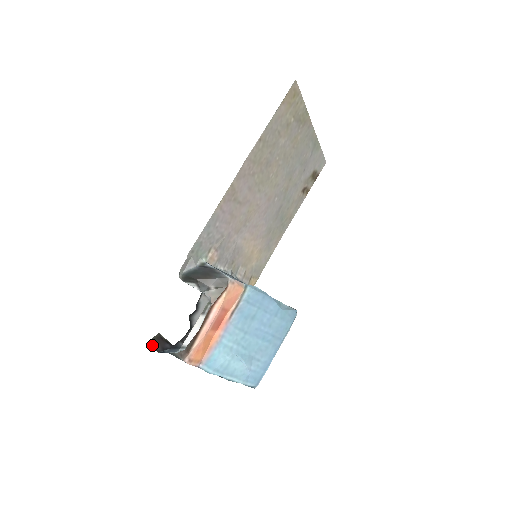
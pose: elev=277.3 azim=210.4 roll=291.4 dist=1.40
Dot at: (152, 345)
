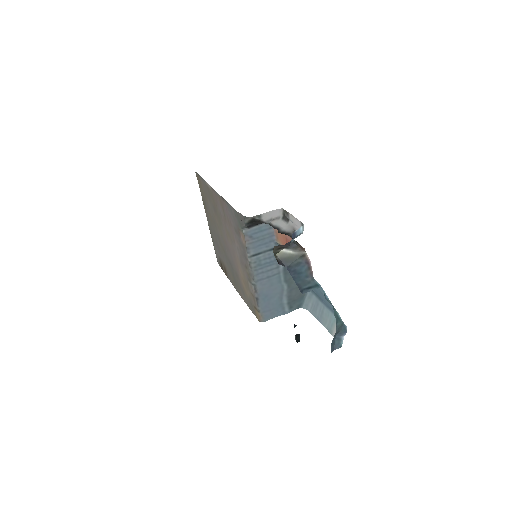
Dot at: (279, 250)
